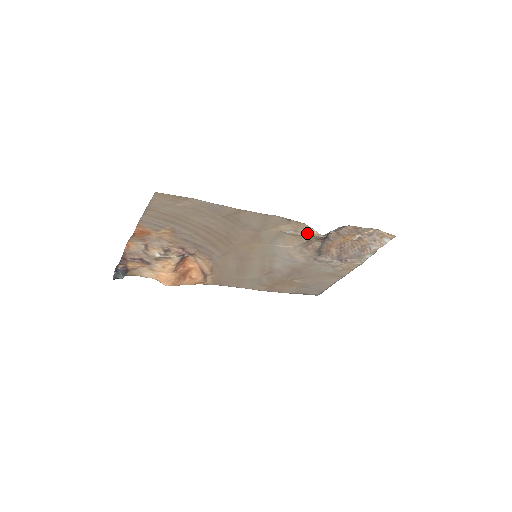
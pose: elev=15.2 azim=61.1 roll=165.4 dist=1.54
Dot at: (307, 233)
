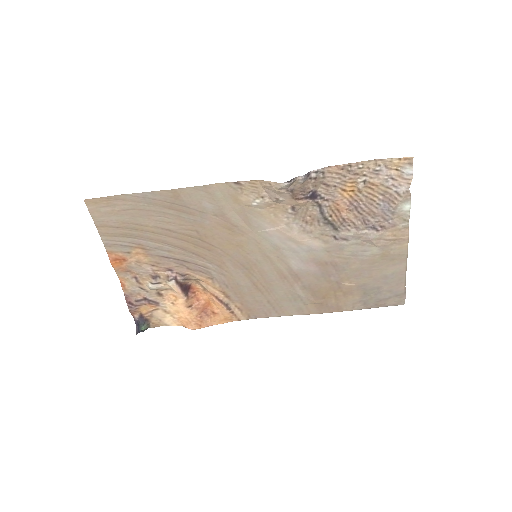
Dot at: (272, 192)
